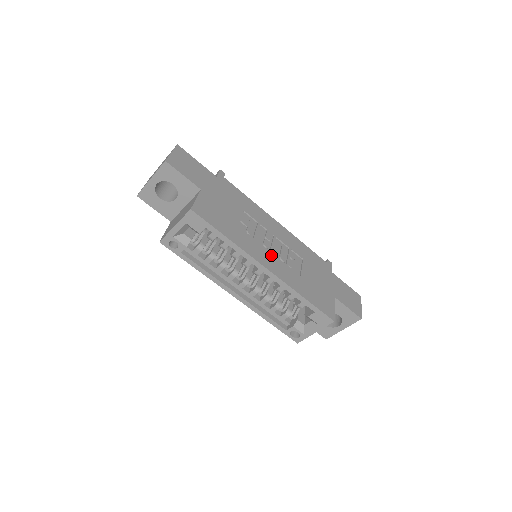
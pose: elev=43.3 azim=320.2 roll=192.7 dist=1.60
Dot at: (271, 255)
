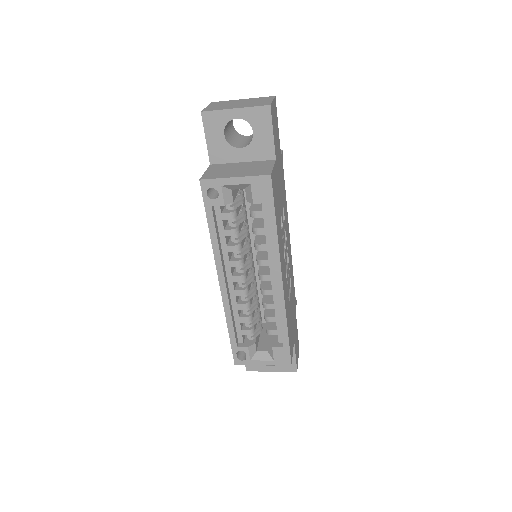
Dot at: occluded
